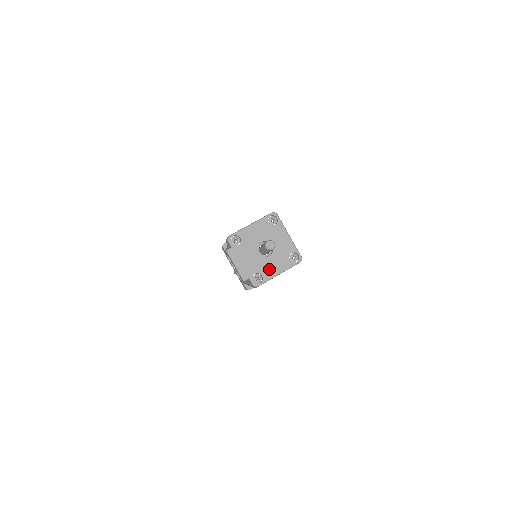
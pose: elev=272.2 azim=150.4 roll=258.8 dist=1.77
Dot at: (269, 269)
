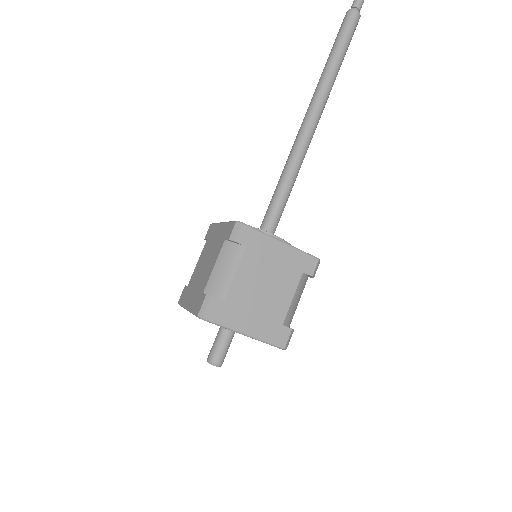
Dot at: occluded
